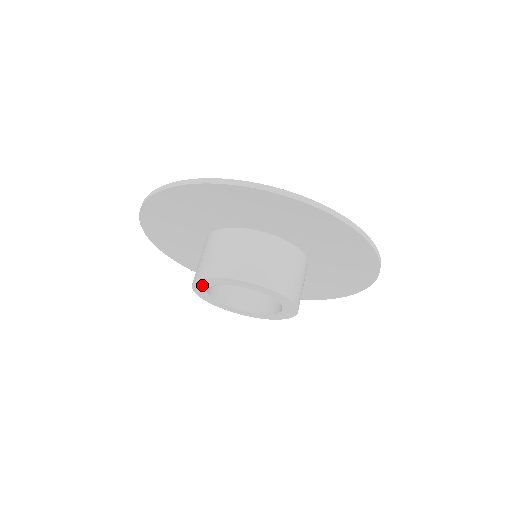
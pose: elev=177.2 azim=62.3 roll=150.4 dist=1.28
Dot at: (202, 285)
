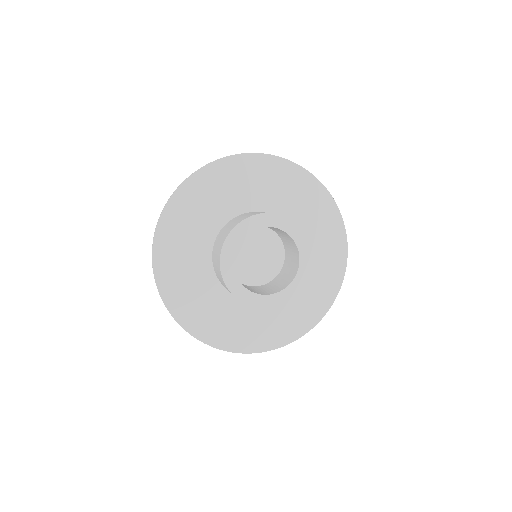
Dot at: (247, 227)
